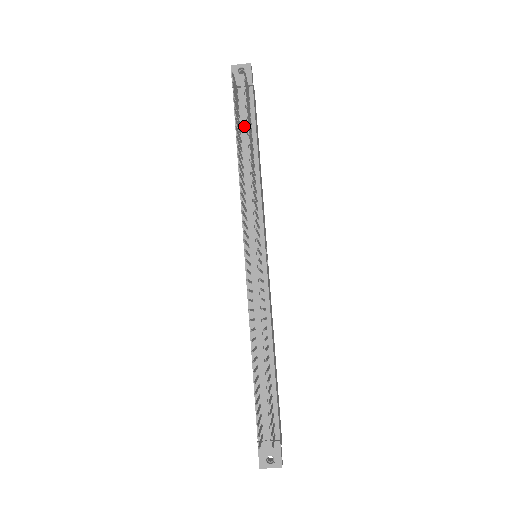
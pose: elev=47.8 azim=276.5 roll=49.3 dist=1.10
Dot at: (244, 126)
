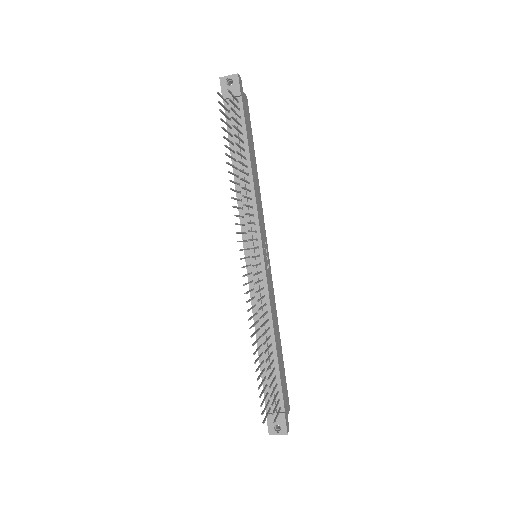
Dot at: occluded
